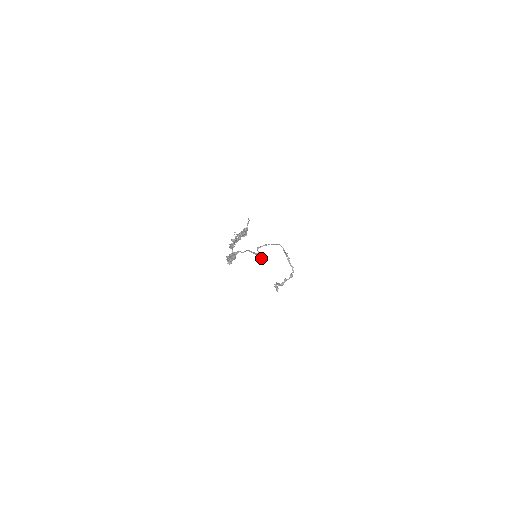
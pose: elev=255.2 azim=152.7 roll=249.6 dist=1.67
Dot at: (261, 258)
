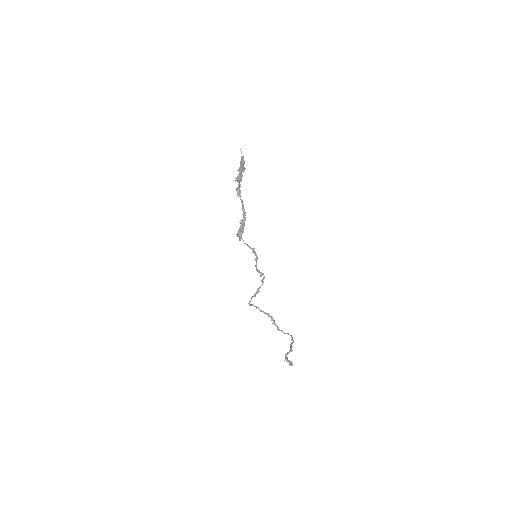
Dot at: (260, 272)
